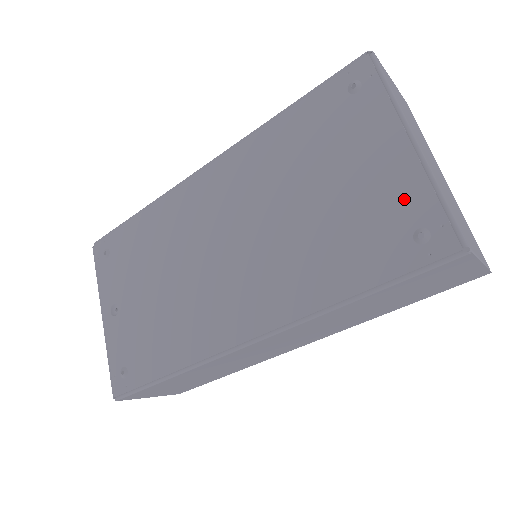
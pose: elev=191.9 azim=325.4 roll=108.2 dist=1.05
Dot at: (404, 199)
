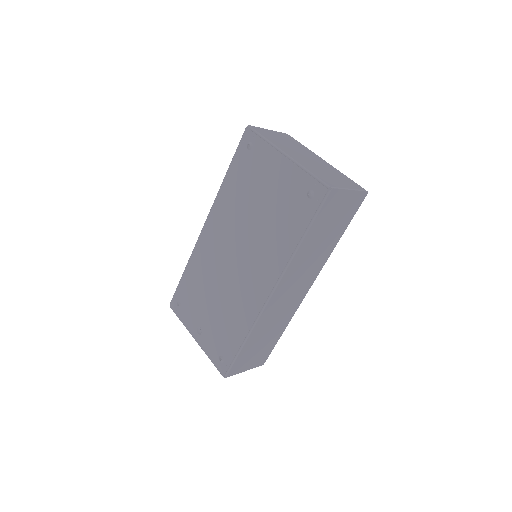
Dot at: (296, 183)
